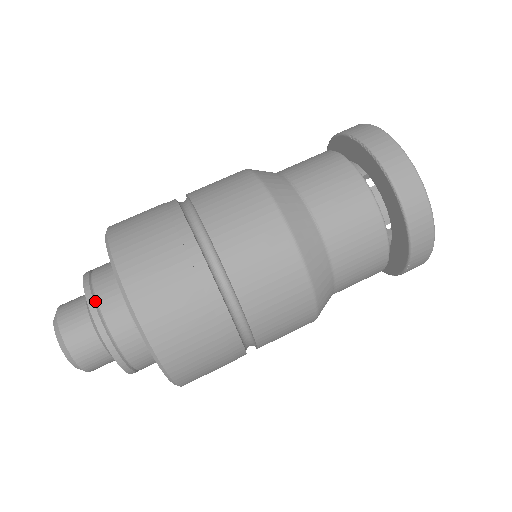
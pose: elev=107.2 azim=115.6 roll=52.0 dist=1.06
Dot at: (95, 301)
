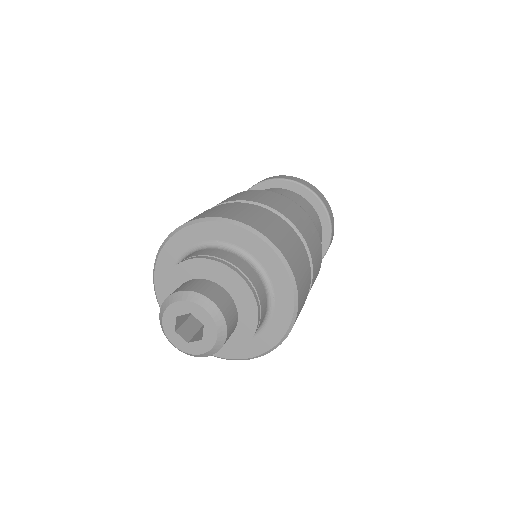
Dot at: (214, 258)
